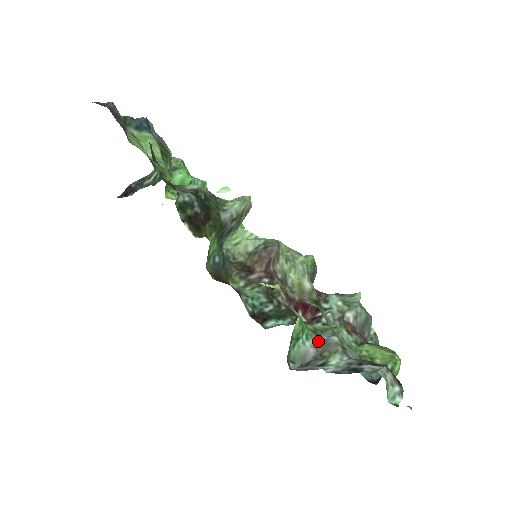
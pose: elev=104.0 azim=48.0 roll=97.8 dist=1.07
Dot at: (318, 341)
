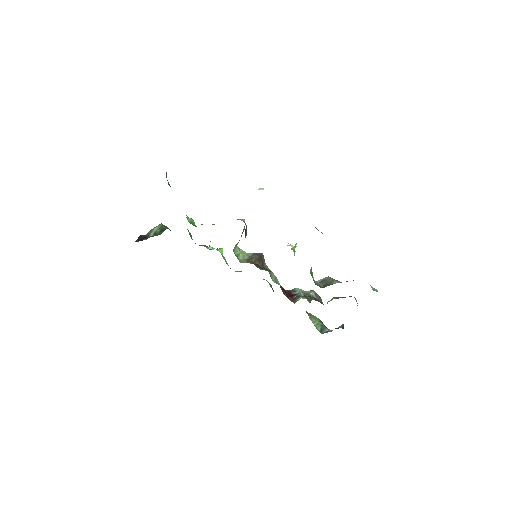
Dot at: (319, 281)
